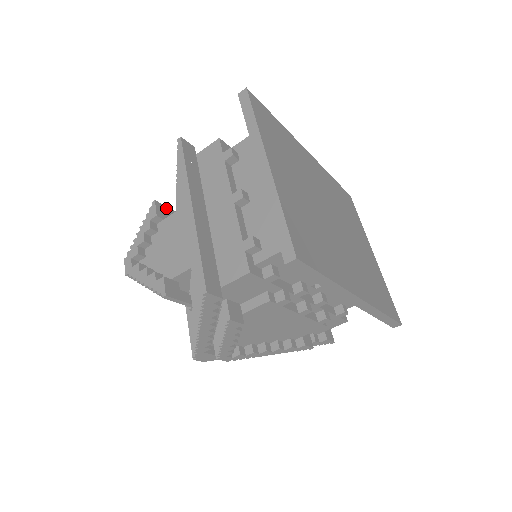
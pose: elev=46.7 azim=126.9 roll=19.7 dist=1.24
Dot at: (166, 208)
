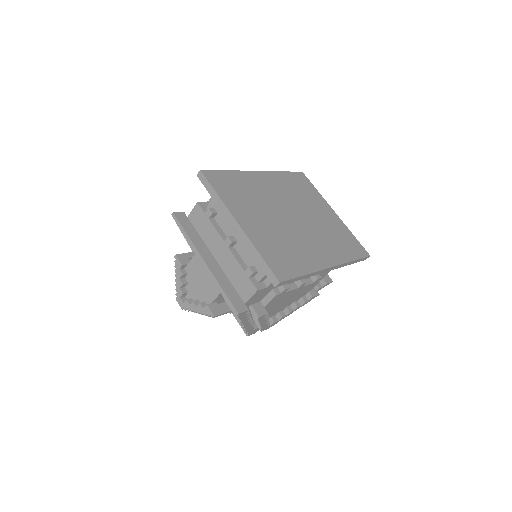
Dot at: (184, 255)
